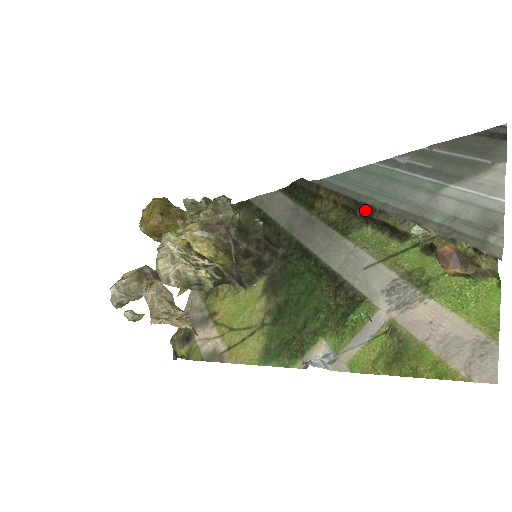
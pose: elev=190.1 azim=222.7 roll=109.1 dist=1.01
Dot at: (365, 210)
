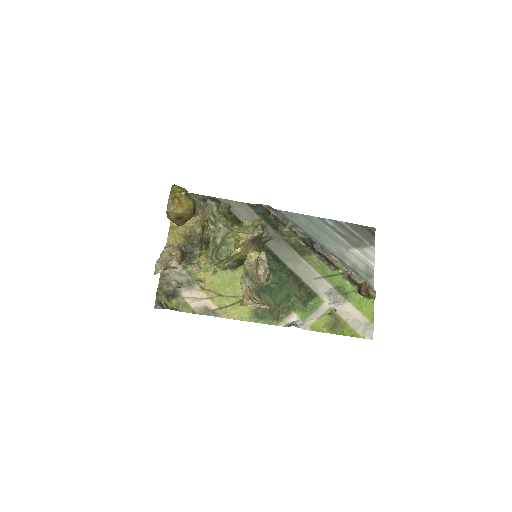
Dot at: (316, 247)
